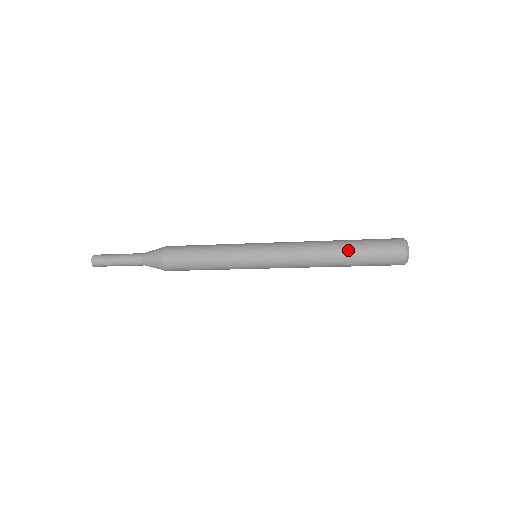
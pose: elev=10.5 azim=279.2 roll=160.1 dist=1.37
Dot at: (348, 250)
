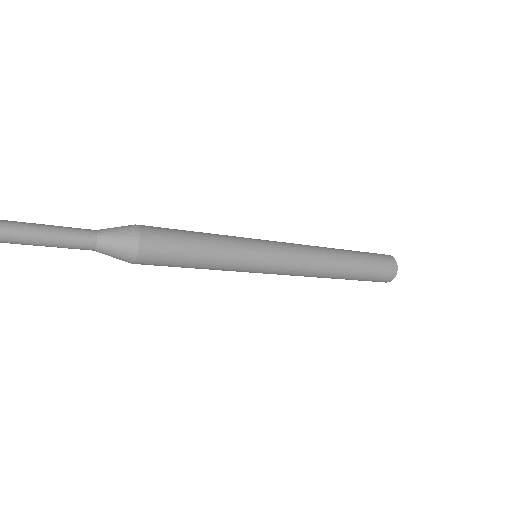
Dot at: (353, 254)
